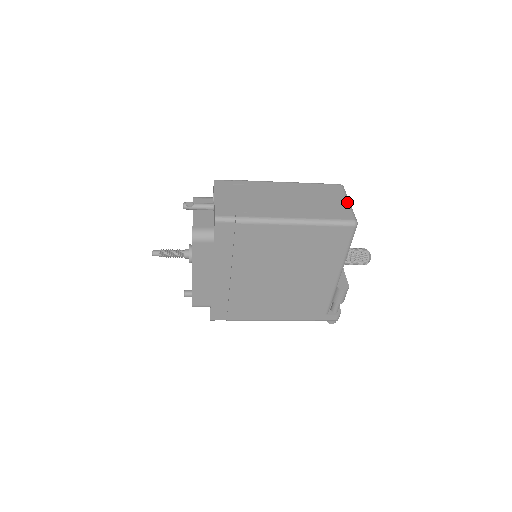
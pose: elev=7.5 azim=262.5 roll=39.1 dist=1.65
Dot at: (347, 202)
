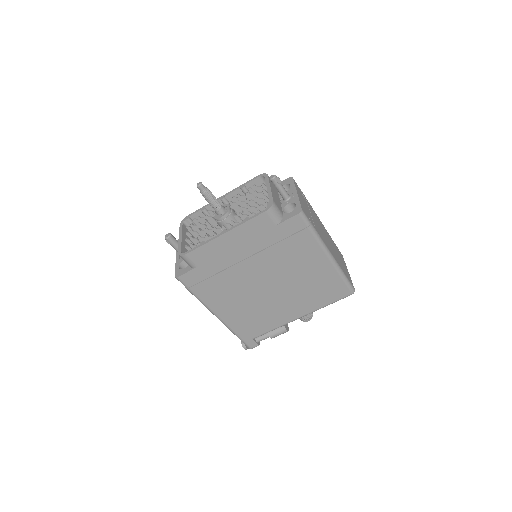
Dot at: occluded
